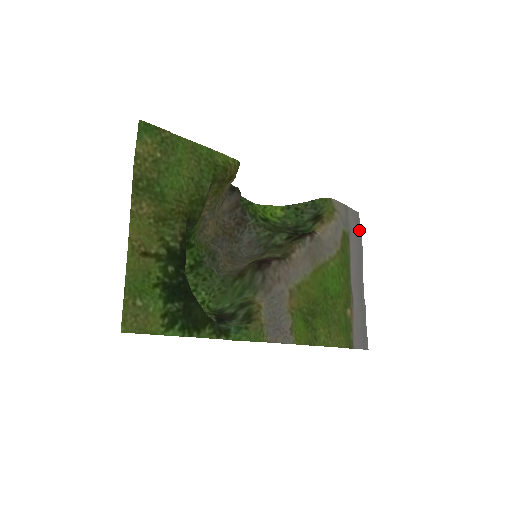
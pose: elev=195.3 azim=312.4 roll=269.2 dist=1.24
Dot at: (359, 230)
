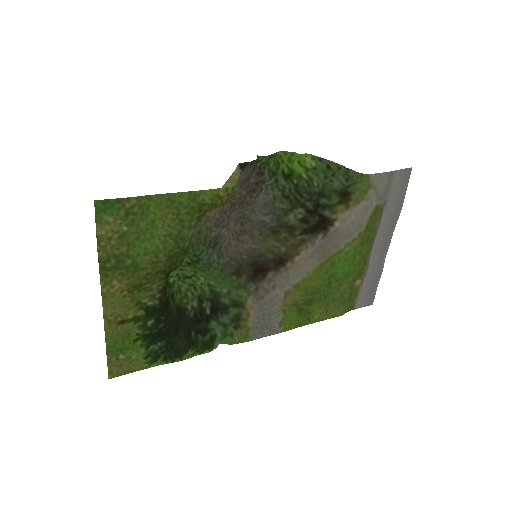
Dot at: (404, 191)
